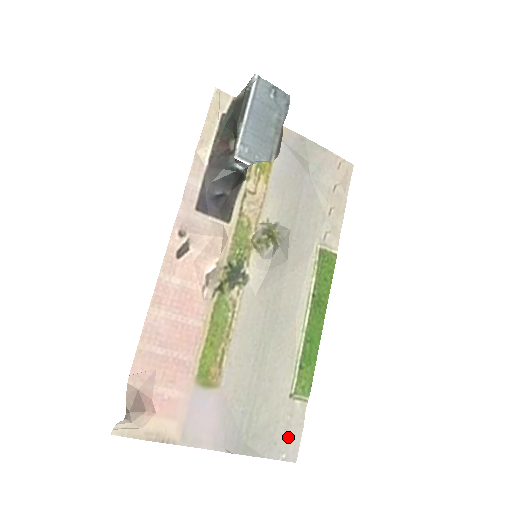
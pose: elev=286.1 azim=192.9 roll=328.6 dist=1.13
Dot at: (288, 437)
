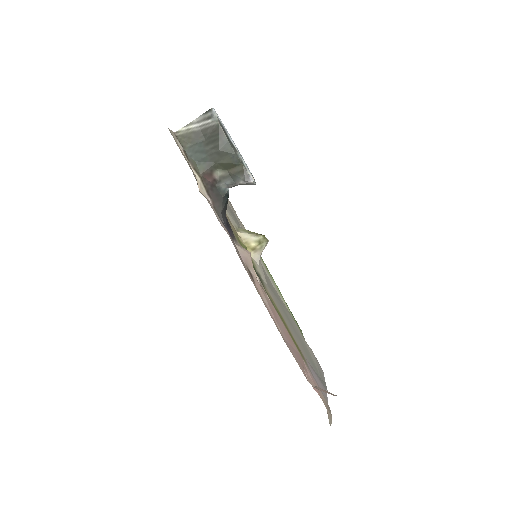
Dot at: (317, 362)
